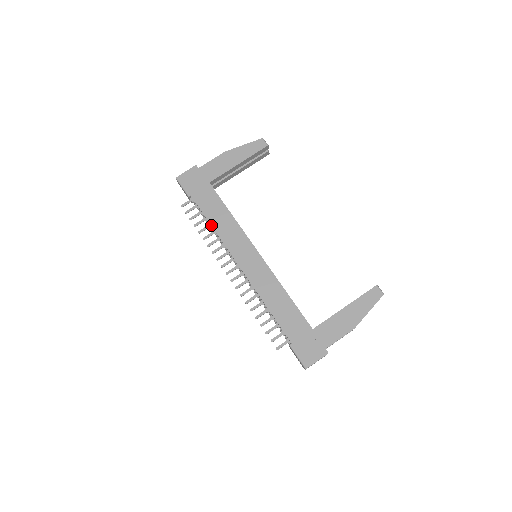
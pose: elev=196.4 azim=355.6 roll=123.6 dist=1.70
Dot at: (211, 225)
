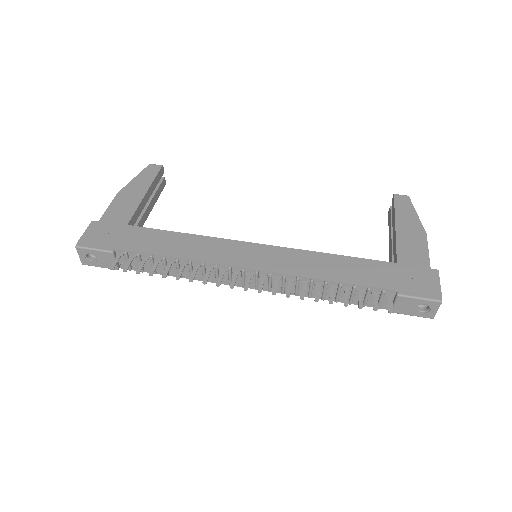
Dot at: (173, 257)
